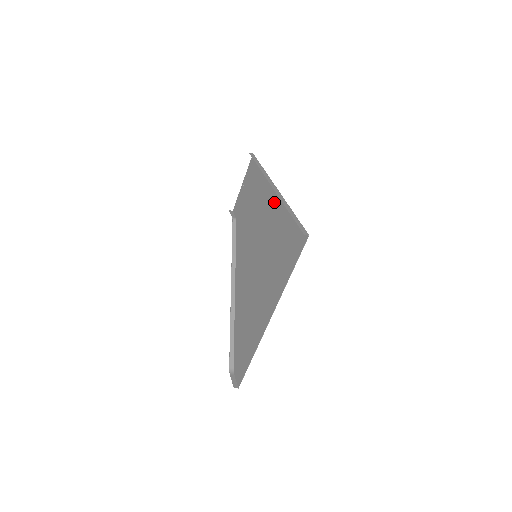
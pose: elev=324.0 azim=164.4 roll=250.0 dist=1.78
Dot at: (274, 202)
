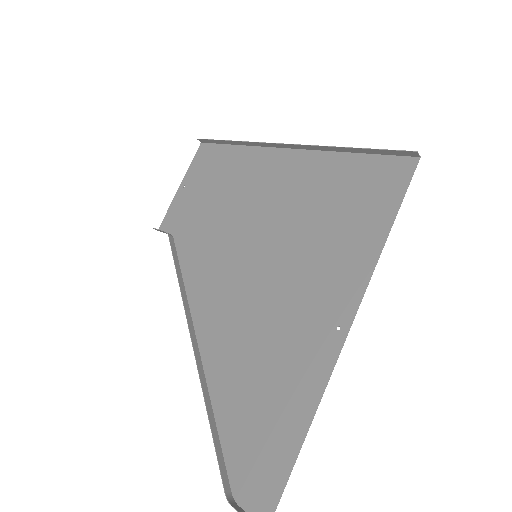
Dot at: (288, 165)
